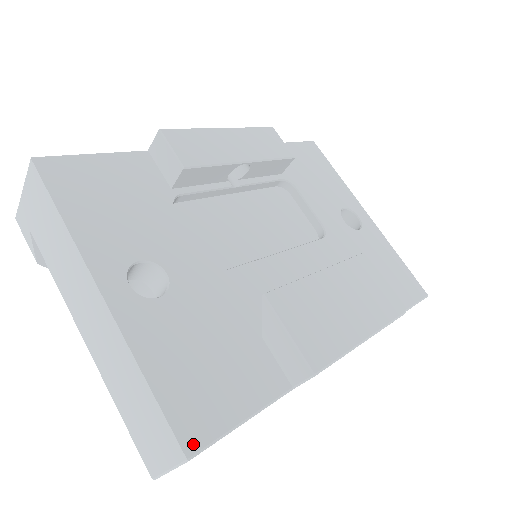
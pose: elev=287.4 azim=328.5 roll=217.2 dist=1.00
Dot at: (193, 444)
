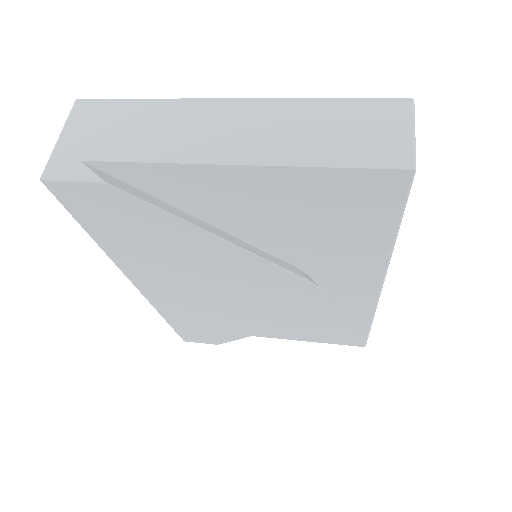
Dot at: occluded
